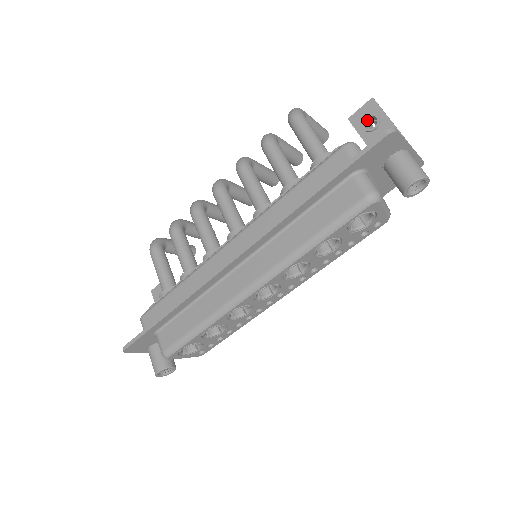
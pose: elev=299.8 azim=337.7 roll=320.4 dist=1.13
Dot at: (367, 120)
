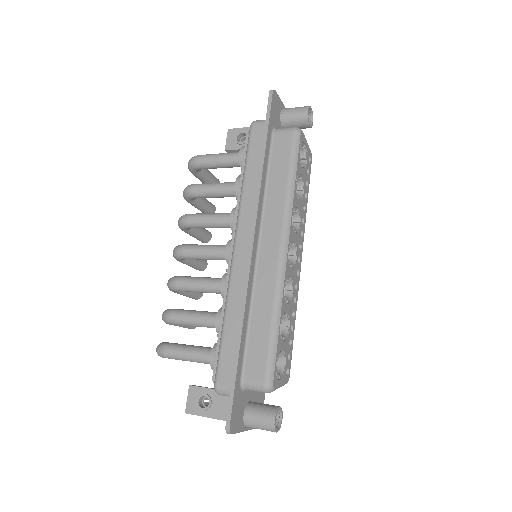
Dot at: (237, 140)
